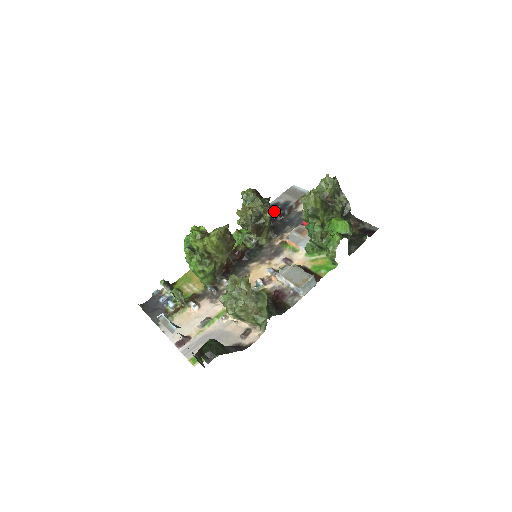
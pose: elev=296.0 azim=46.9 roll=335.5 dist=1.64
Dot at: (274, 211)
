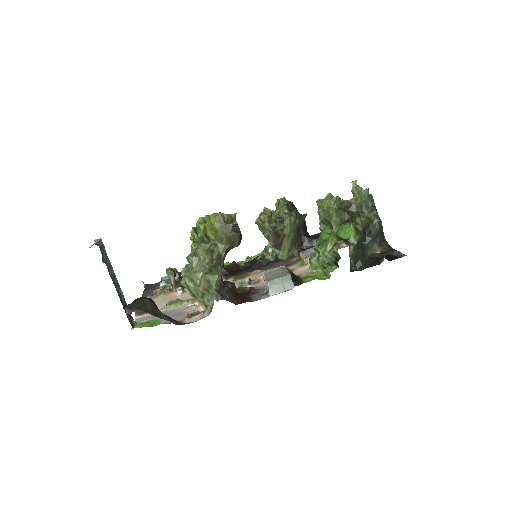
Dot at: occluded
